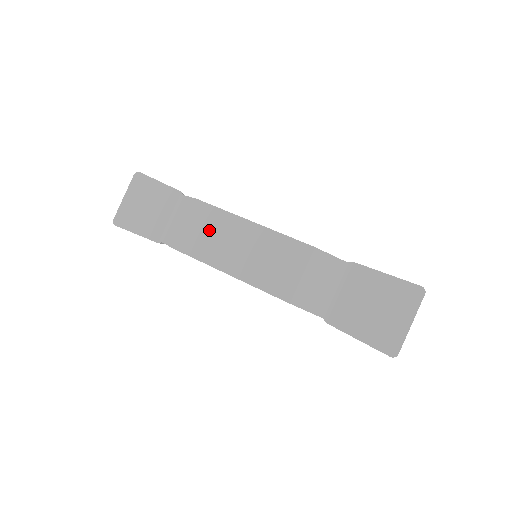
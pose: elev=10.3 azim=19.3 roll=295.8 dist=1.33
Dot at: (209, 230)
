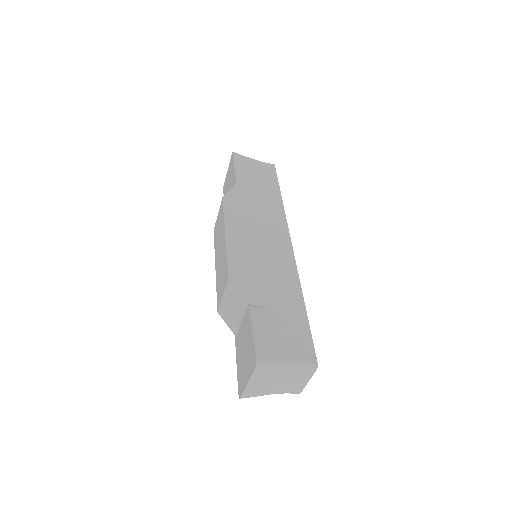
Dot at: (219, 226)
